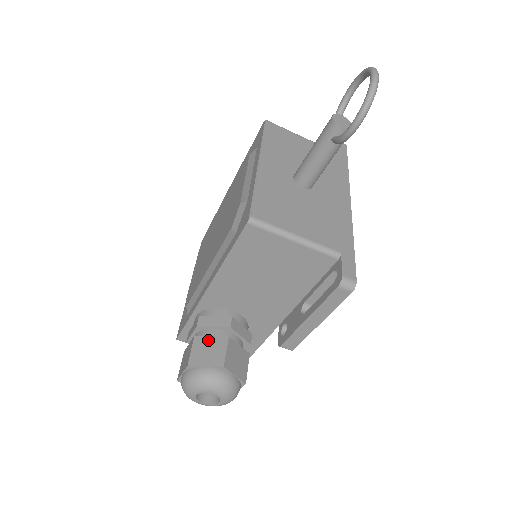
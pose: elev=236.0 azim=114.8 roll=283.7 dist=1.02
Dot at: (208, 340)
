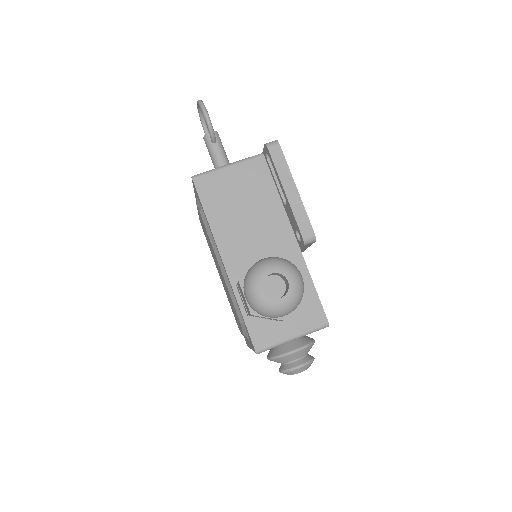
Dot at: occluded
